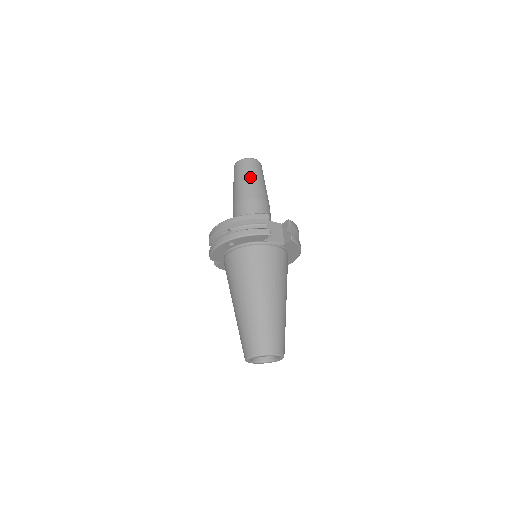
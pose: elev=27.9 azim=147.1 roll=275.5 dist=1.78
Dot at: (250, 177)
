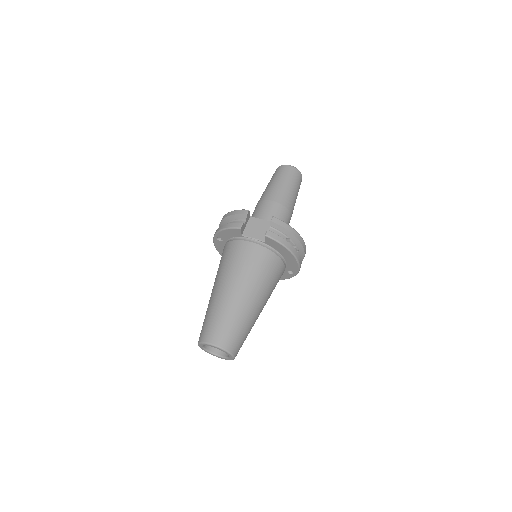
Dot at: (274, 182)
